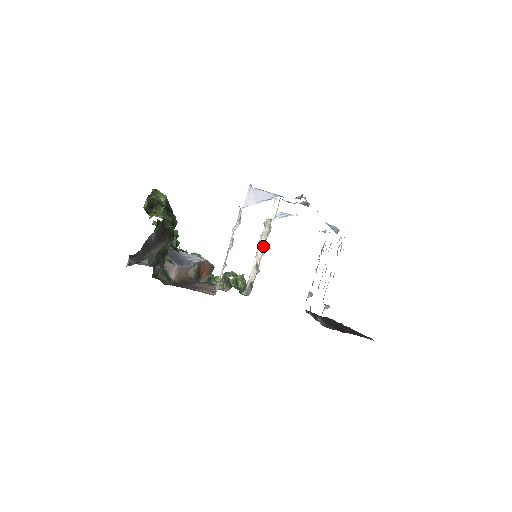
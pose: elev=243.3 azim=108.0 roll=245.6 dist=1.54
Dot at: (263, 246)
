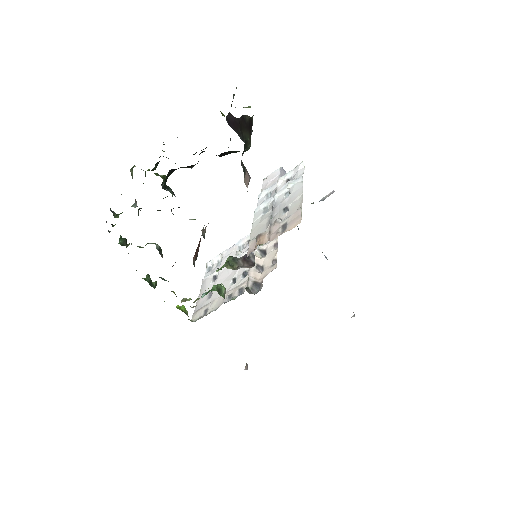
Dot at: (262, 249)
